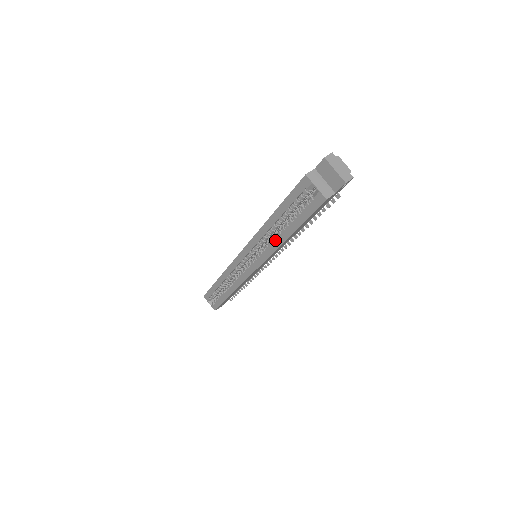
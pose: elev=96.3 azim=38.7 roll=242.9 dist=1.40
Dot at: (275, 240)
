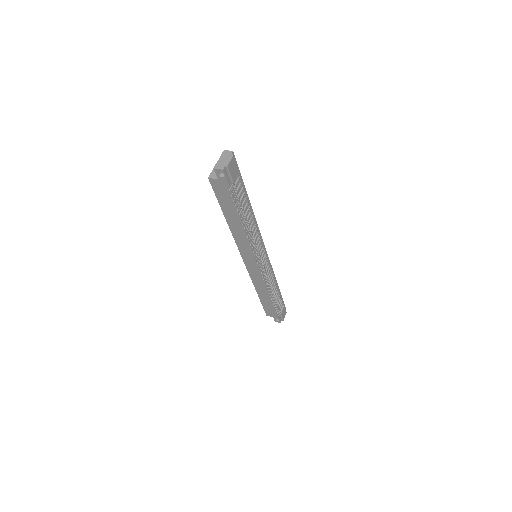
Dot at: occluded
